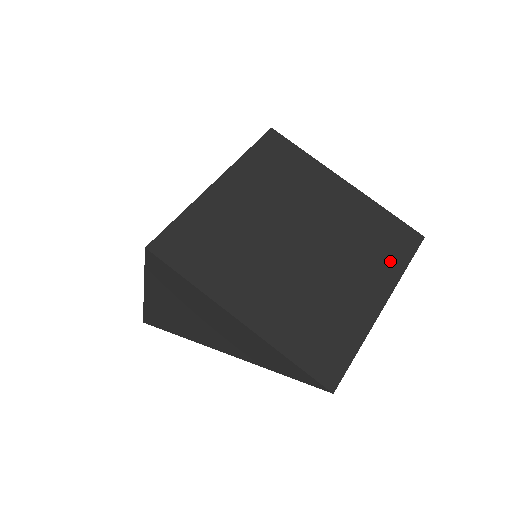
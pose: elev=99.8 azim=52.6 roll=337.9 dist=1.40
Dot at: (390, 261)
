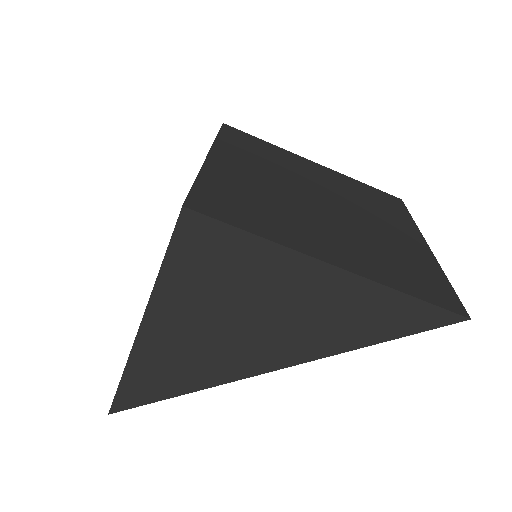
Dot at: (399, 215)
